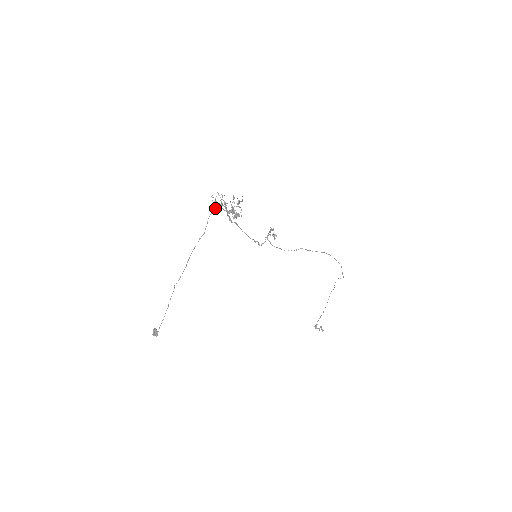
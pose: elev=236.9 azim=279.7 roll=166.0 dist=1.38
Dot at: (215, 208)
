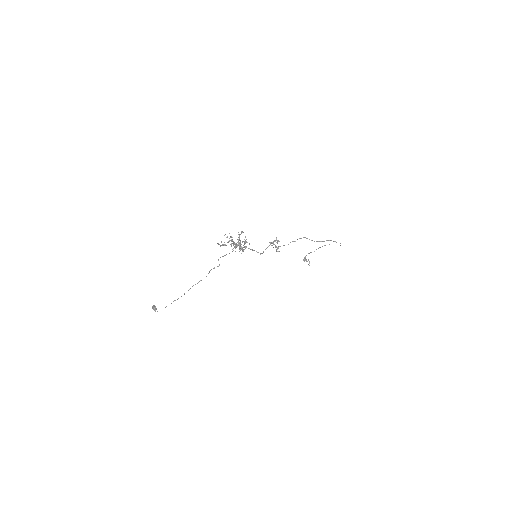
Dot at: (218, 266)
